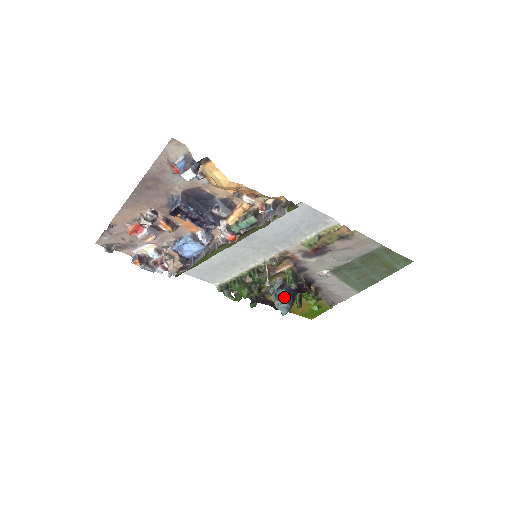
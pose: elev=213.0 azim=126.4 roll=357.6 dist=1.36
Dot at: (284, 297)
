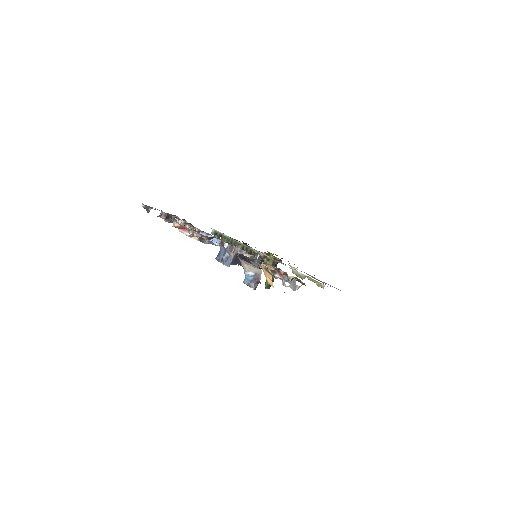
Dot at: occluded
